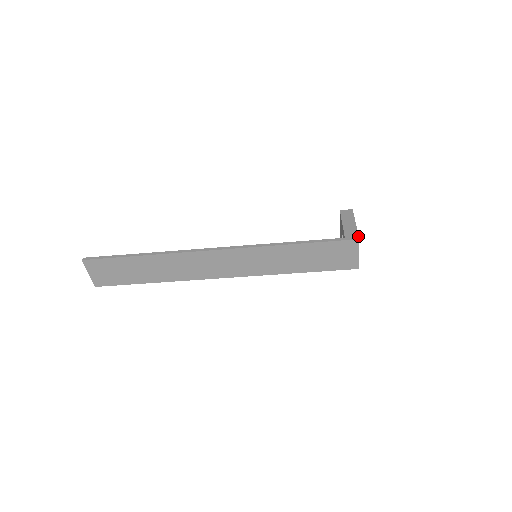
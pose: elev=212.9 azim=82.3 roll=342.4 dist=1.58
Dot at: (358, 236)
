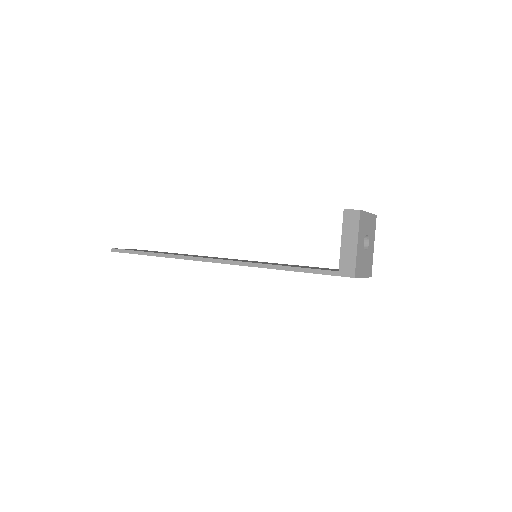
Dot at: (354, 272)
